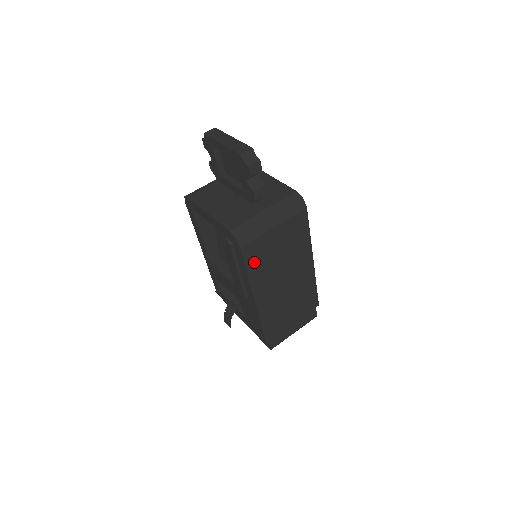
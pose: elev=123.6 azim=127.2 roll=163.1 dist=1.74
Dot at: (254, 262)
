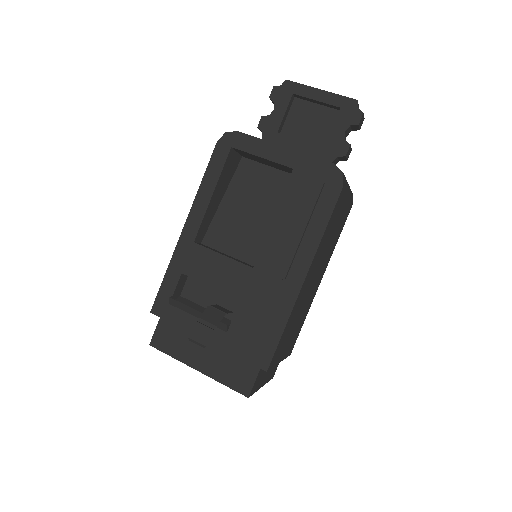
Dot at: (331, 220)
